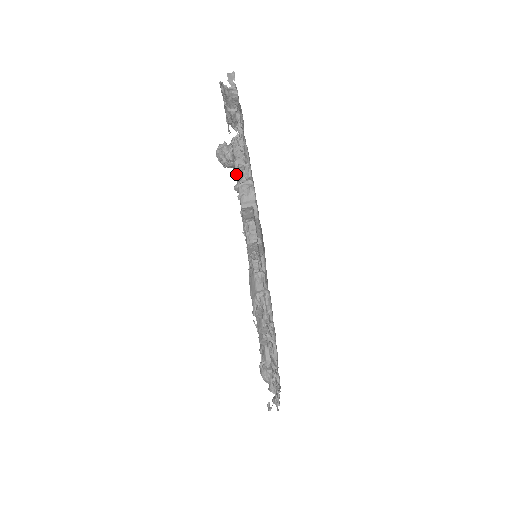
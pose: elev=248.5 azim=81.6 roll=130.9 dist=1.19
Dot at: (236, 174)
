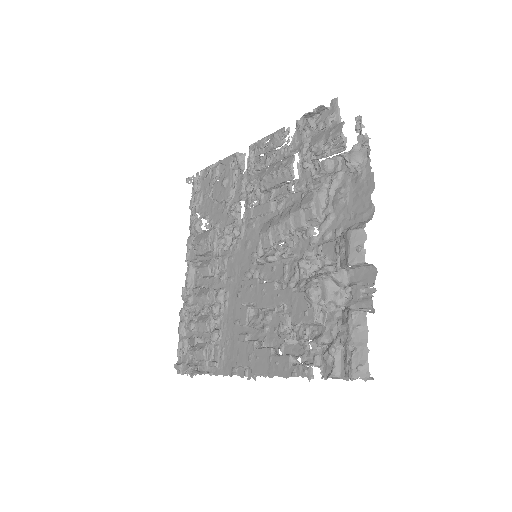
Dot at: (255, 375)
